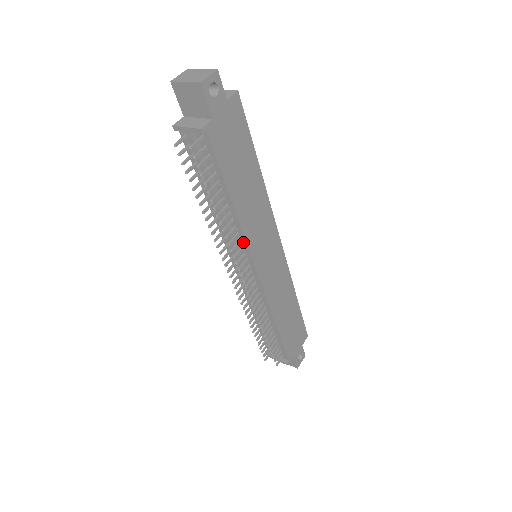
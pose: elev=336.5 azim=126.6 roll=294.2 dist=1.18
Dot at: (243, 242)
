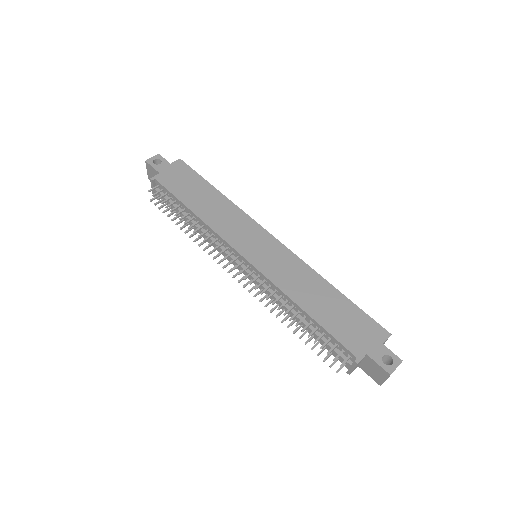
Dot at: (219, 238)
